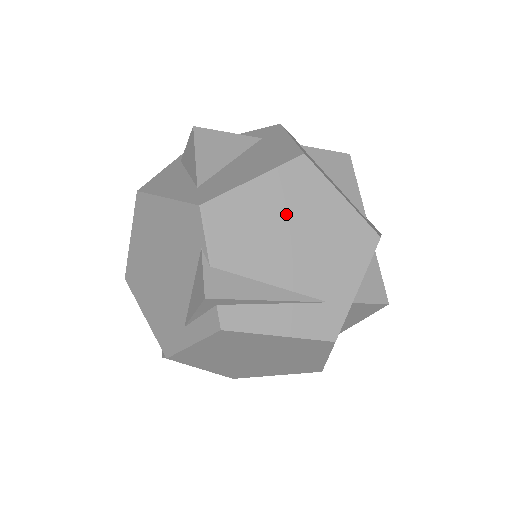
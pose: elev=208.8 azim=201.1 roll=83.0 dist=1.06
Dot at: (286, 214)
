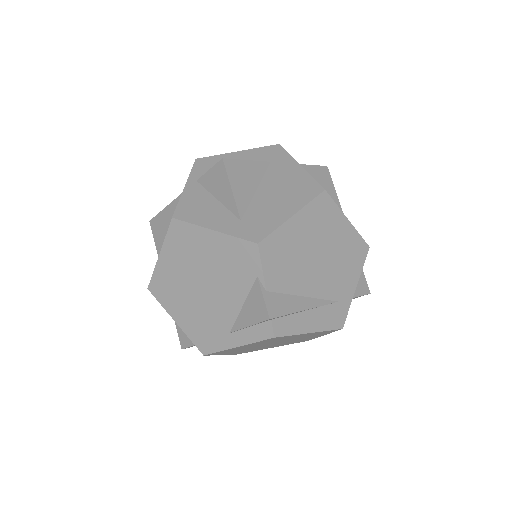
Dot at: (314, 240)
